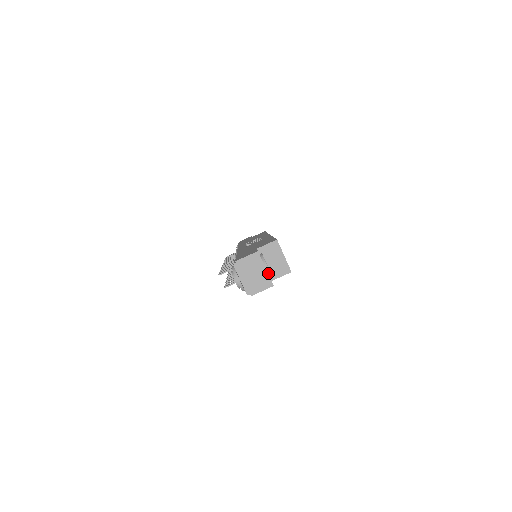
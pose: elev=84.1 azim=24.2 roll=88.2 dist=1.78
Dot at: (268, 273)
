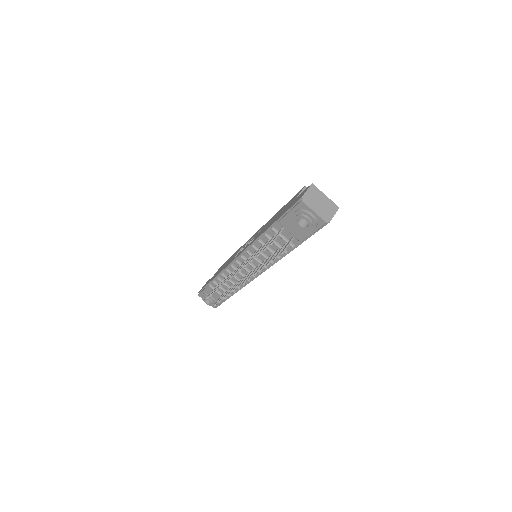
Dot at: occluded
